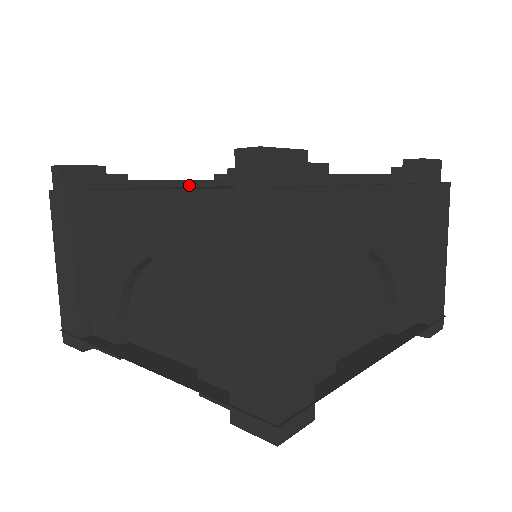
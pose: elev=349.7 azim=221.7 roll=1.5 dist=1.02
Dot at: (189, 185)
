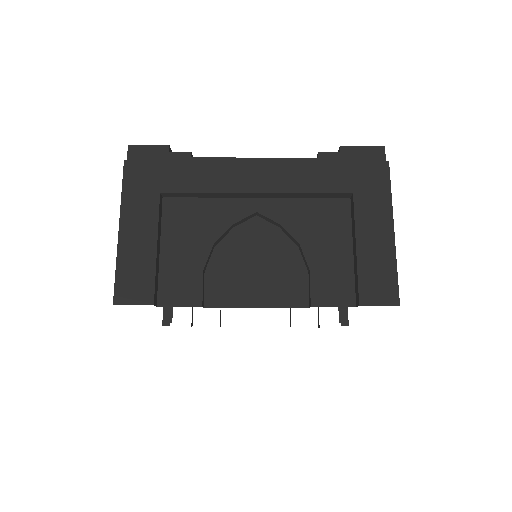
Dot at: occluded
